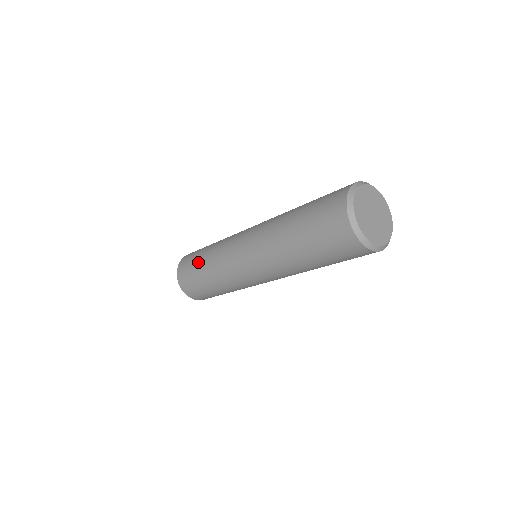
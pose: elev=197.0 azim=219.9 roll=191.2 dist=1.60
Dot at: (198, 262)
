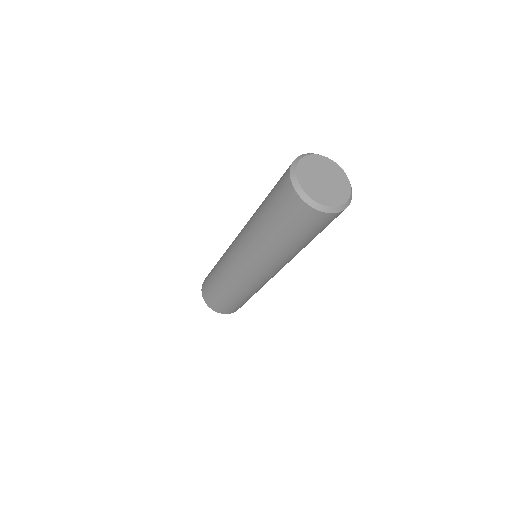
Dot at: occluded
